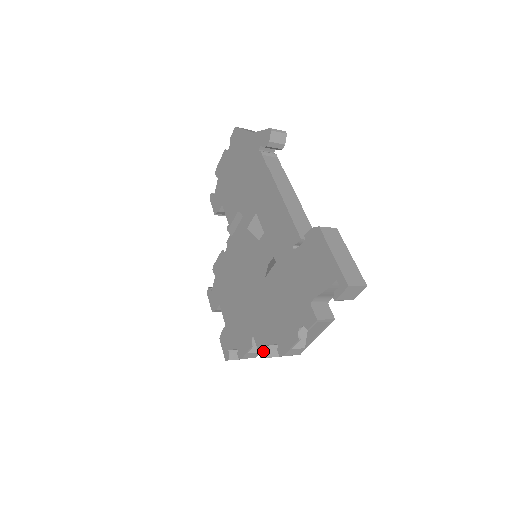
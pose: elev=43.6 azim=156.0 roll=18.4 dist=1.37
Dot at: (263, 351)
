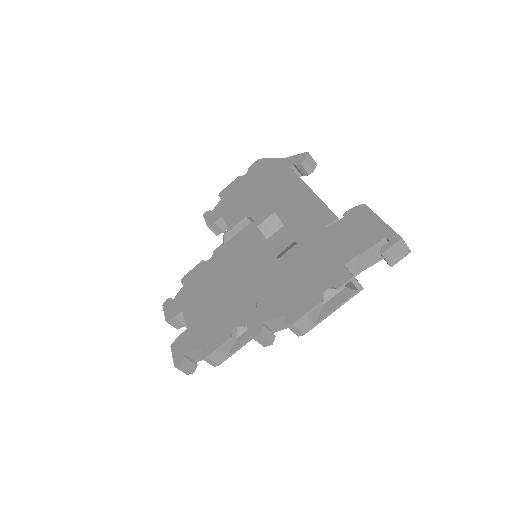
Dot at: (258, 328)
